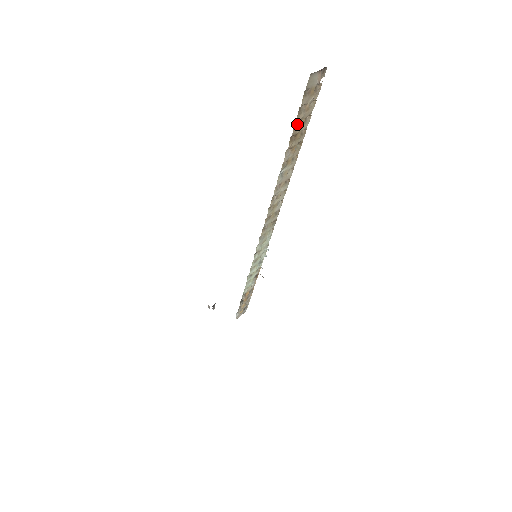
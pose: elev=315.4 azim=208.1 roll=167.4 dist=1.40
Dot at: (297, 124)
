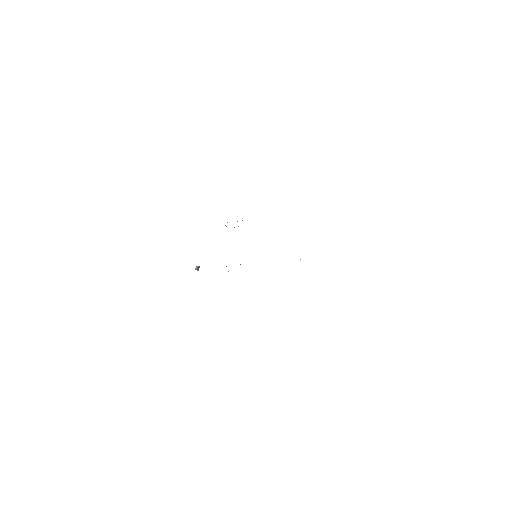
Dot at: occluded
